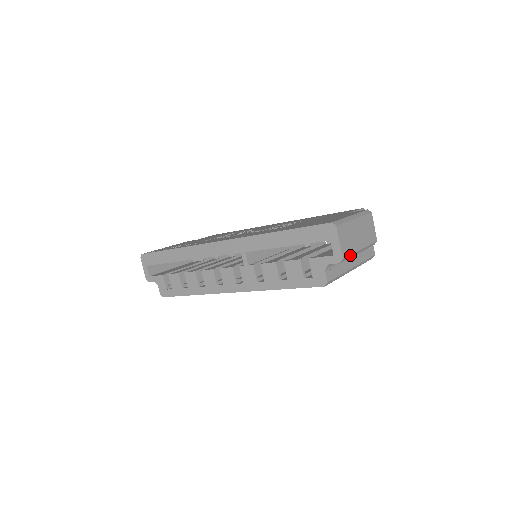
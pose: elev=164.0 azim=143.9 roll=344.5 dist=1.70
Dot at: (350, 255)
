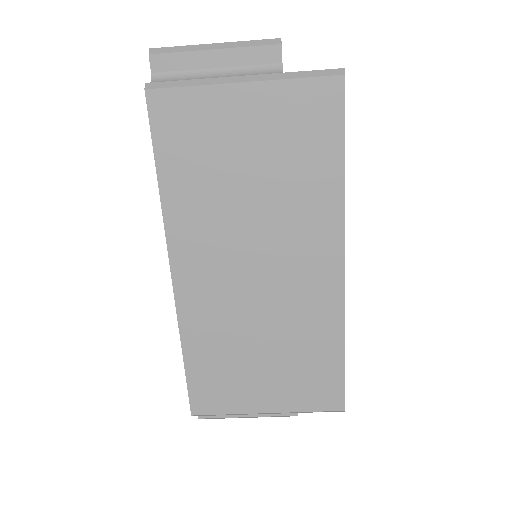
Dot at: (177, 48)
